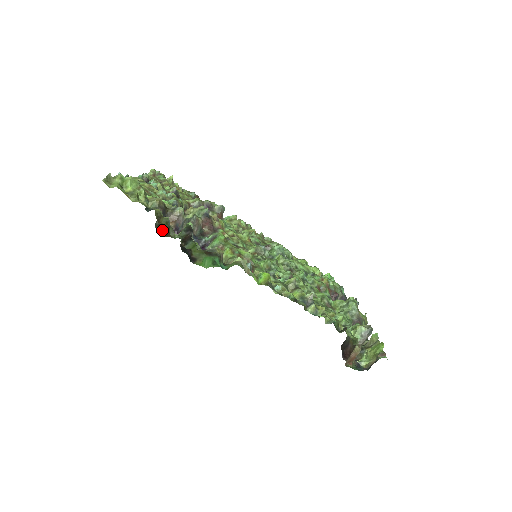
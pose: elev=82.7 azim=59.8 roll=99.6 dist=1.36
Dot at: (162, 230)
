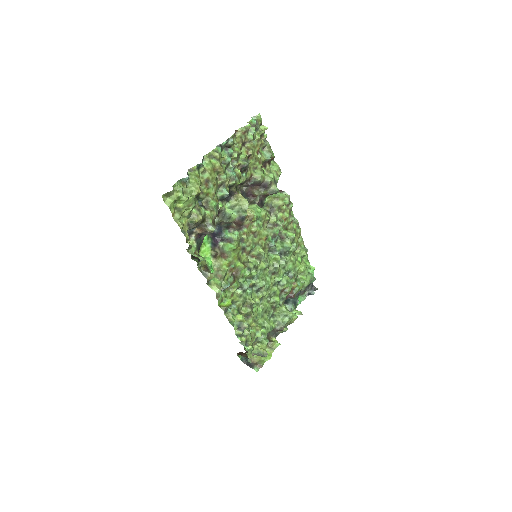
Dot at: occluded
